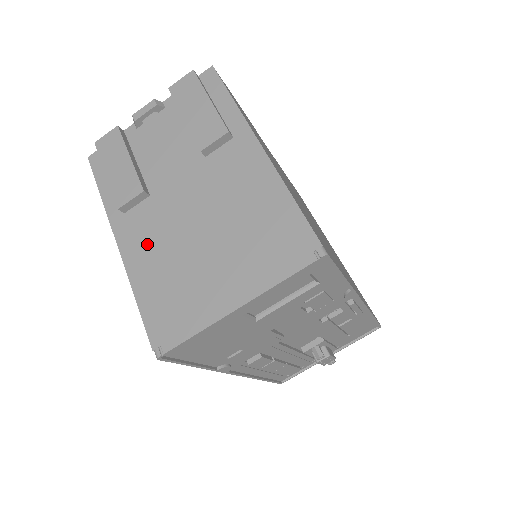
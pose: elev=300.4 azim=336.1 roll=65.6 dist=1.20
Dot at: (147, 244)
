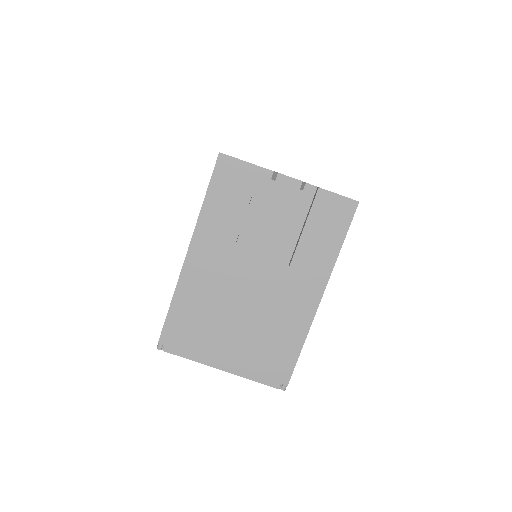
Dot at: (205, 278)
